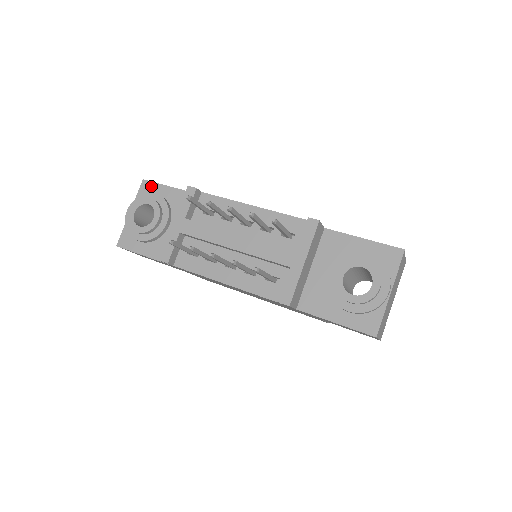
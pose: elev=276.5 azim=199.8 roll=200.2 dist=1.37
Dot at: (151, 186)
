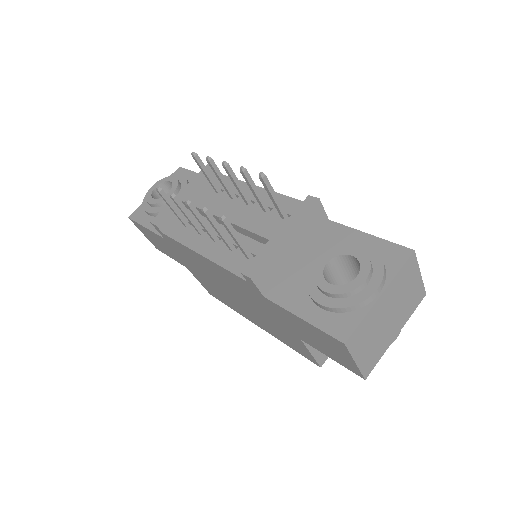
Dot at: (183, 172)
